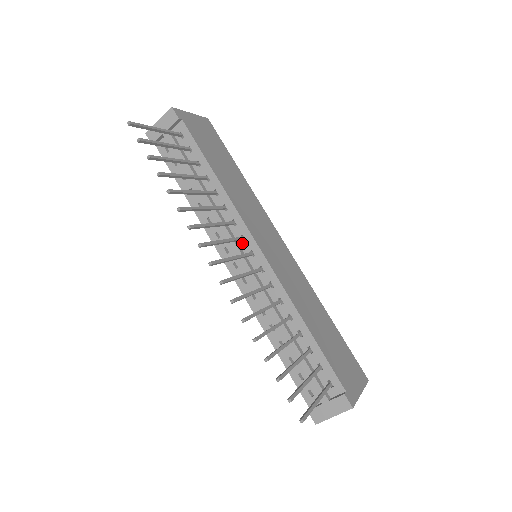
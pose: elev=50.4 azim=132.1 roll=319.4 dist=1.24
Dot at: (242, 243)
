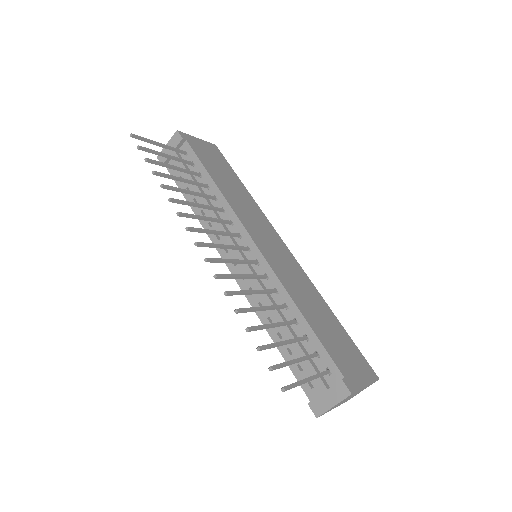
Dot at: (239, 240)
